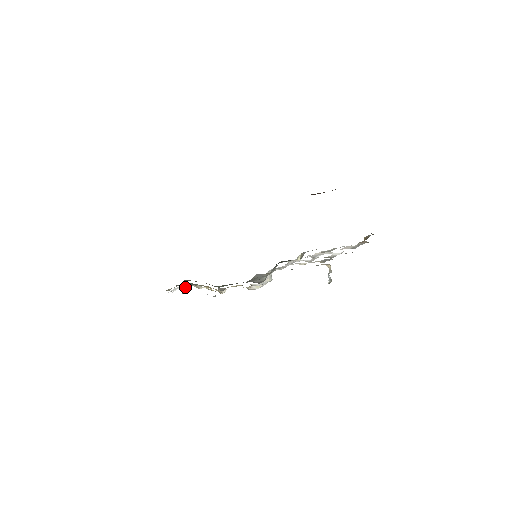
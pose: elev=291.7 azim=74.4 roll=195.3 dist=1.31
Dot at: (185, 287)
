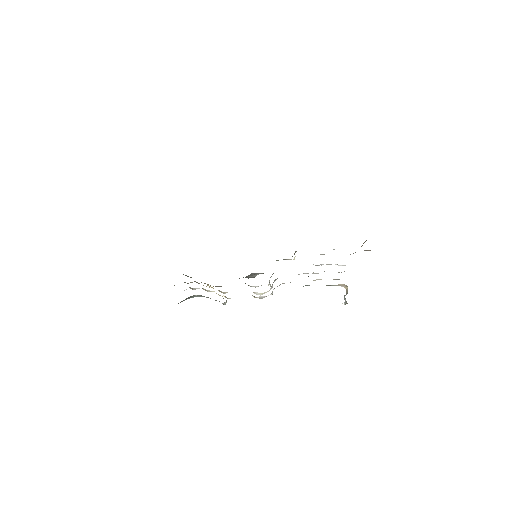
Dot at: (194, 288)
